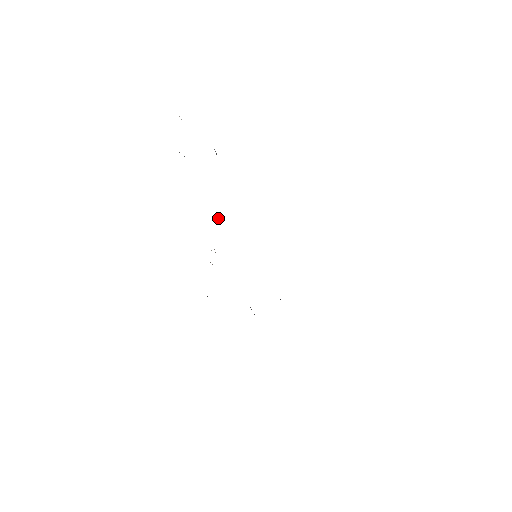
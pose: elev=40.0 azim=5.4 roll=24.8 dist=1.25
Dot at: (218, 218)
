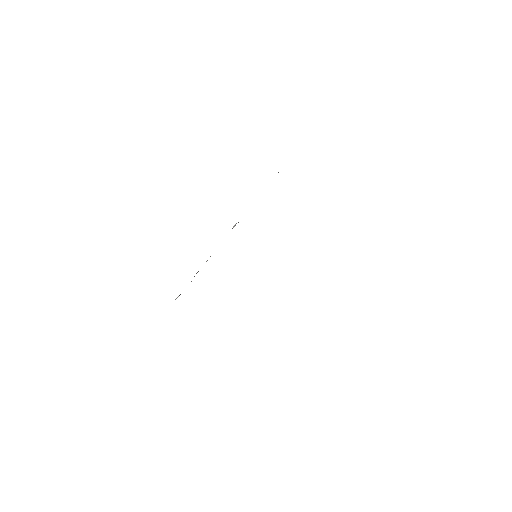
Dot at: occluded
